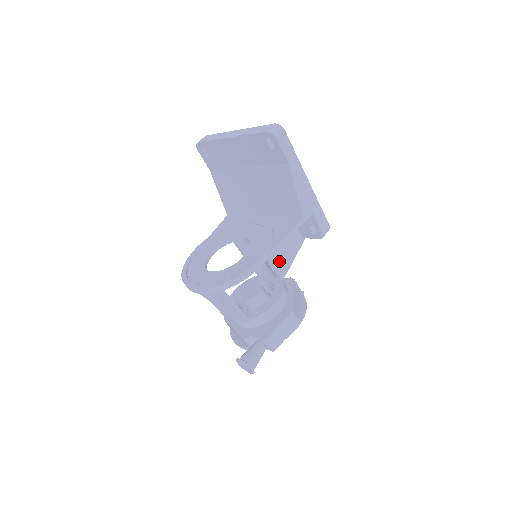
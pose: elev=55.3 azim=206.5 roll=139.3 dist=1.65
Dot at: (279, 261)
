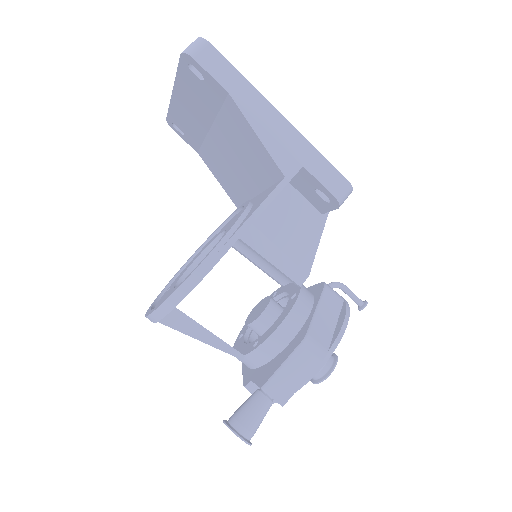
Dot at: (289, 257)
